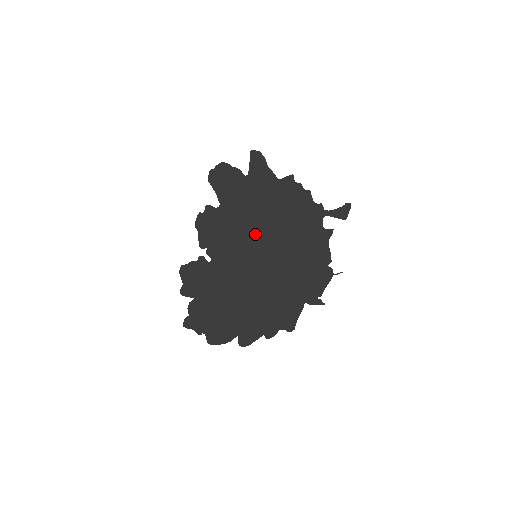
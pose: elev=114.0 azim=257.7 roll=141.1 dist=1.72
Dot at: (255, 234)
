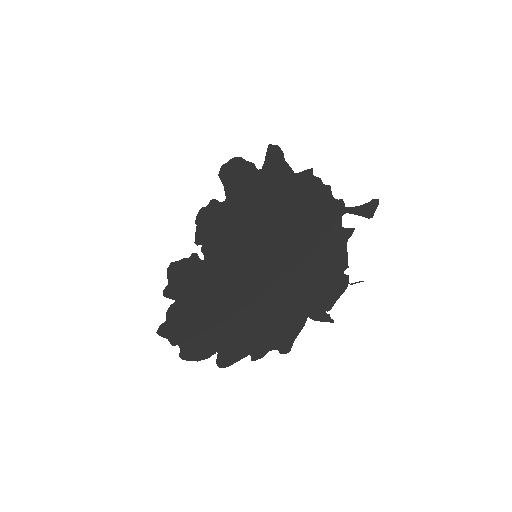
Dot at: (259, 231)
